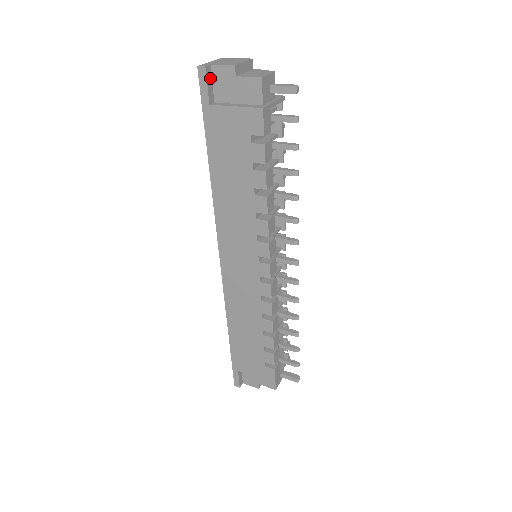
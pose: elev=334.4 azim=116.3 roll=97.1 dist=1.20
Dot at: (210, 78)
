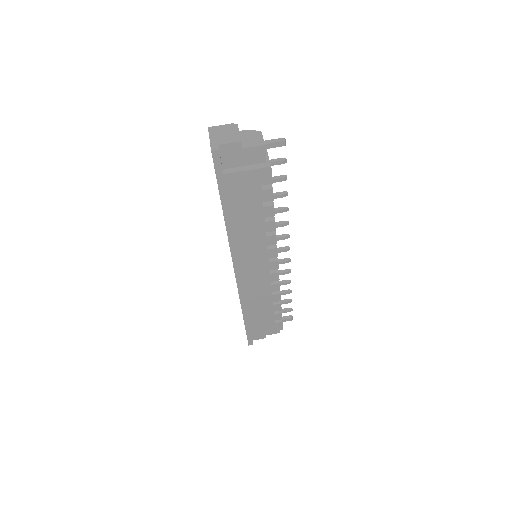
Dot at: (220, 155)
